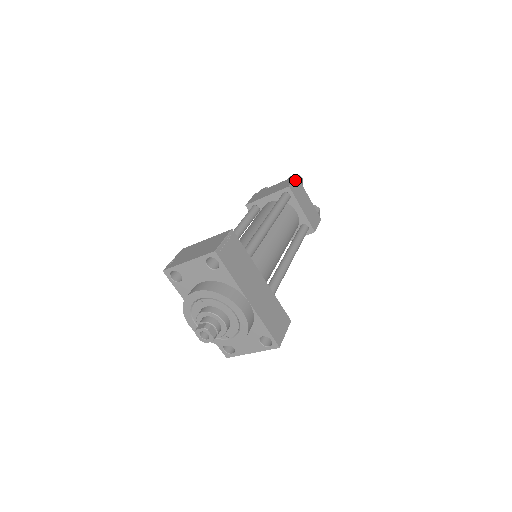
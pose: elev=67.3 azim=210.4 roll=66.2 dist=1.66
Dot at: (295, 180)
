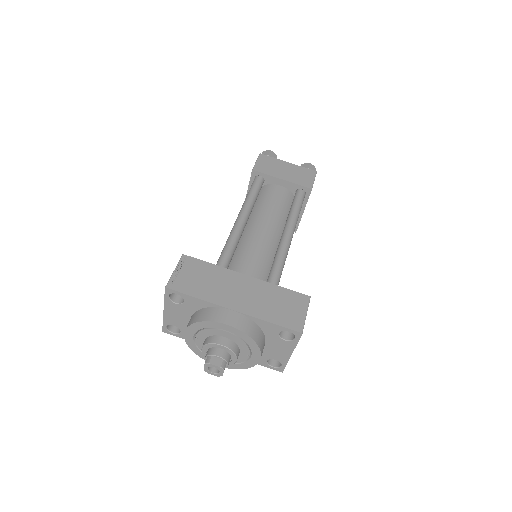
Dot at: (259, 159)
